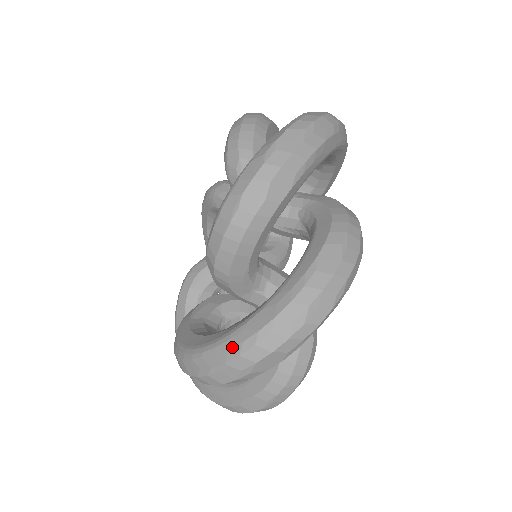
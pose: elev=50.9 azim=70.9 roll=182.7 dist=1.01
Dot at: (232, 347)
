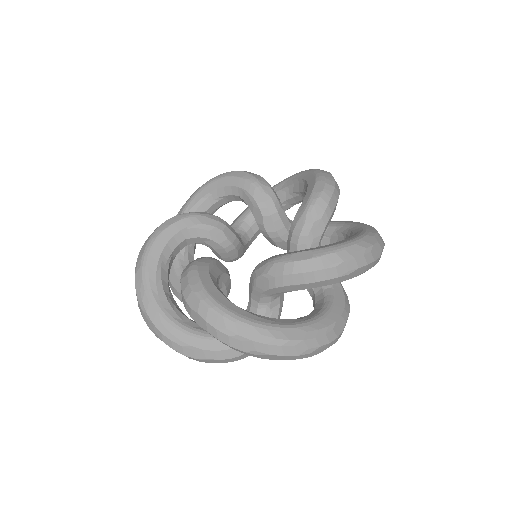
Dot at: (266, 335)
